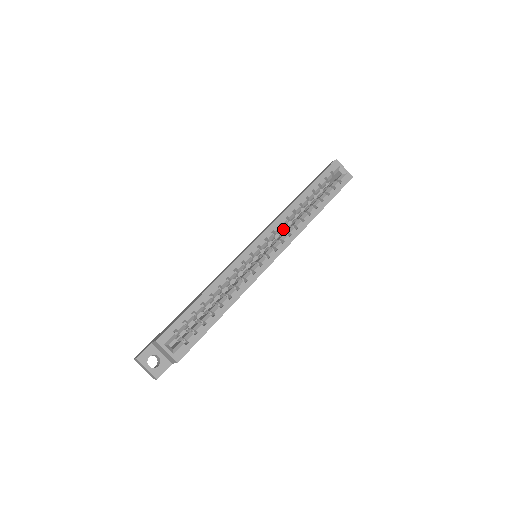
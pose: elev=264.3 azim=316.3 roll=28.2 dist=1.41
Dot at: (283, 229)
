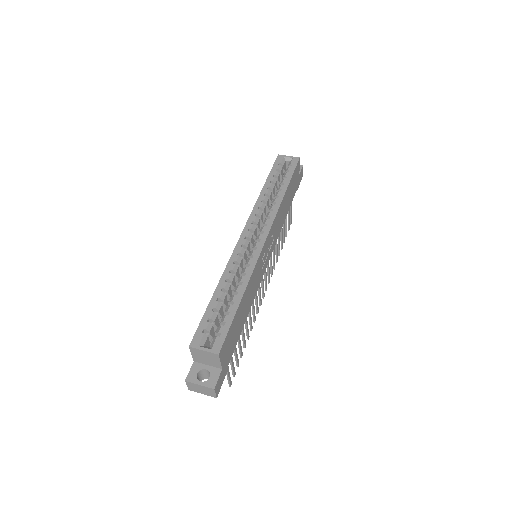
Dot at: occluded
